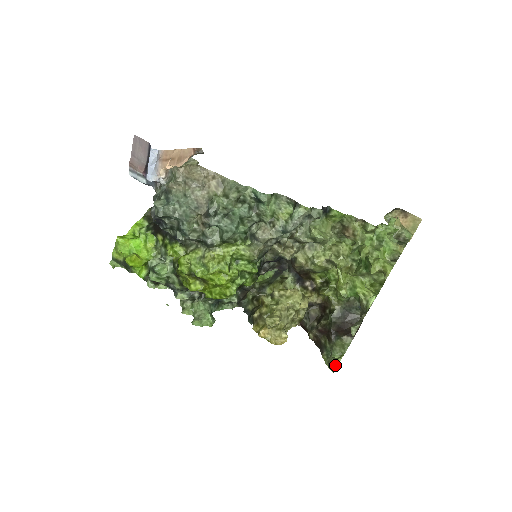
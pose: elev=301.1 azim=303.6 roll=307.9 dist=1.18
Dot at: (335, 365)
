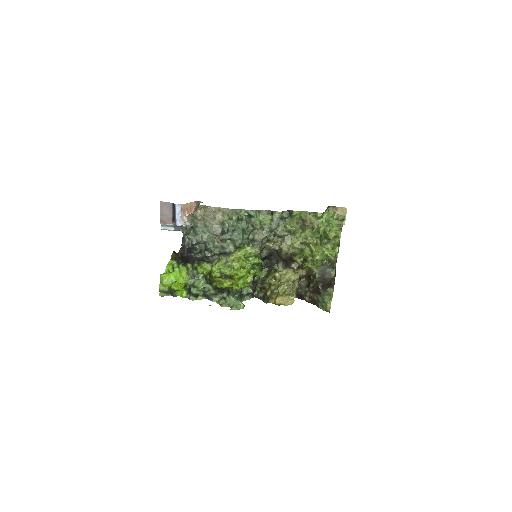
Dot at: (329, 306)
